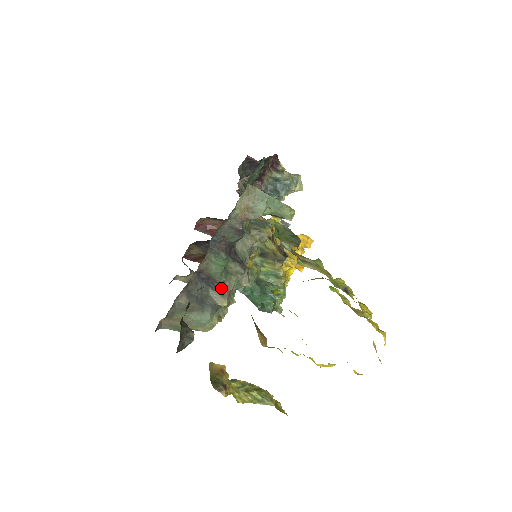
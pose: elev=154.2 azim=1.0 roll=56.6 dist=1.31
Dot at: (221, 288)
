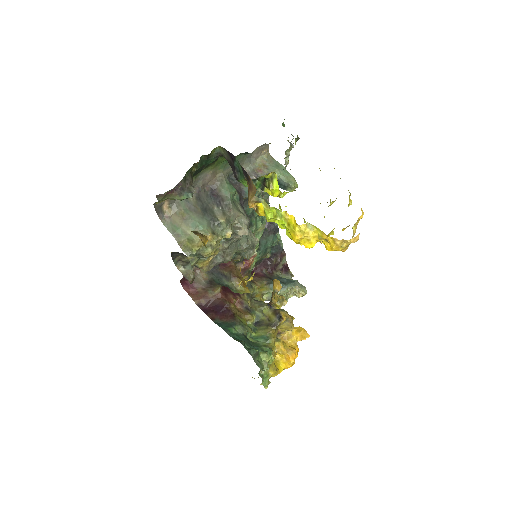
Dot at: (225, 208)
